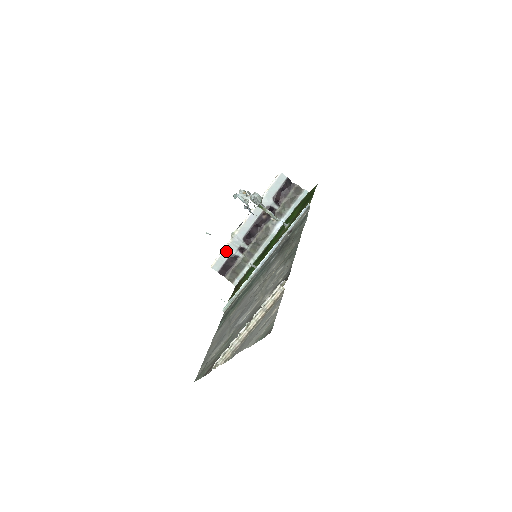
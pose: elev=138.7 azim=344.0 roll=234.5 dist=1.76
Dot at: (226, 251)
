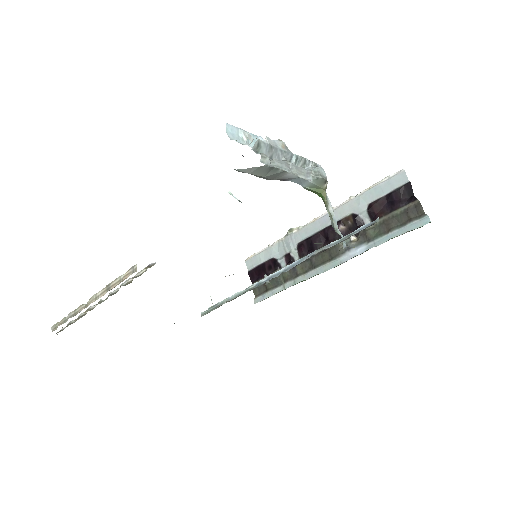
Dot at: (271, 249)
